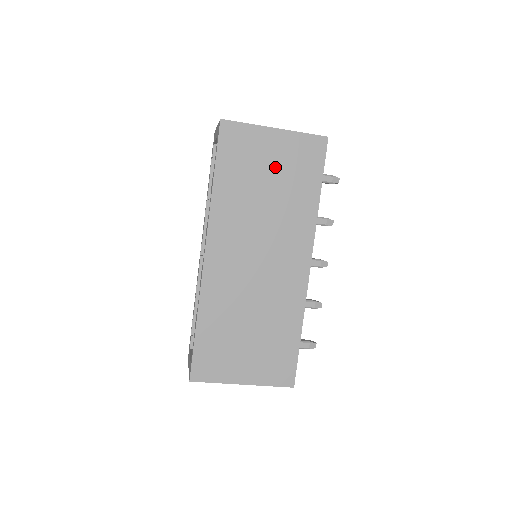
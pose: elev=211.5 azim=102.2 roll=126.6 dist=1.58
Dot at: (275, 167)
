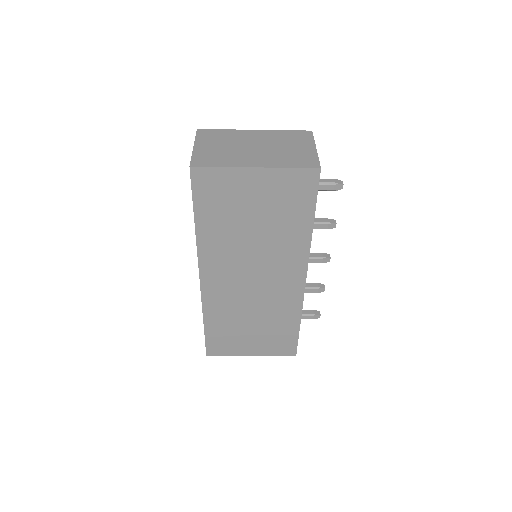
Dot at: (260, 205)
